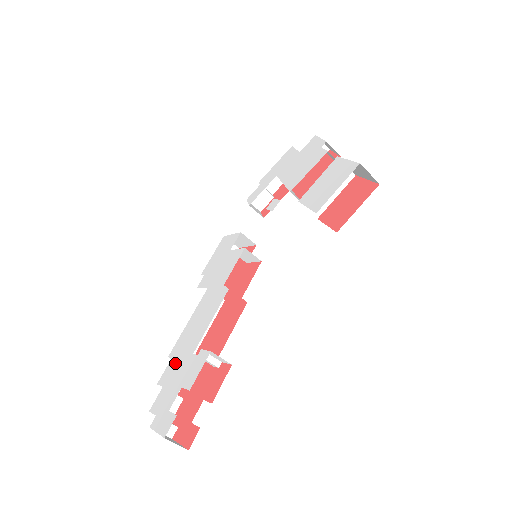
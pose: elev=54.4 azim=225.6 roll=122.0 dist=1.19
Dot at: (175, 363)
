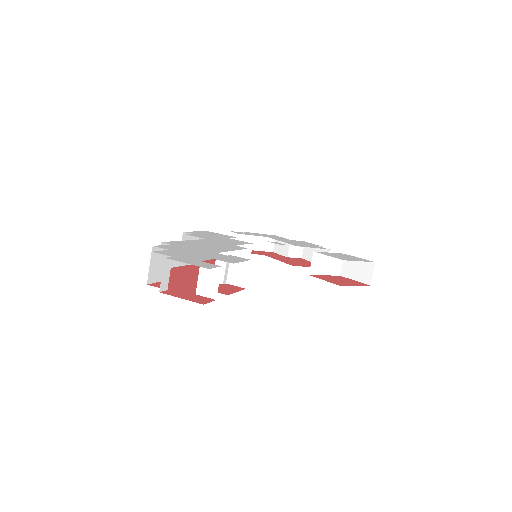
Dot at: (184, 247)
